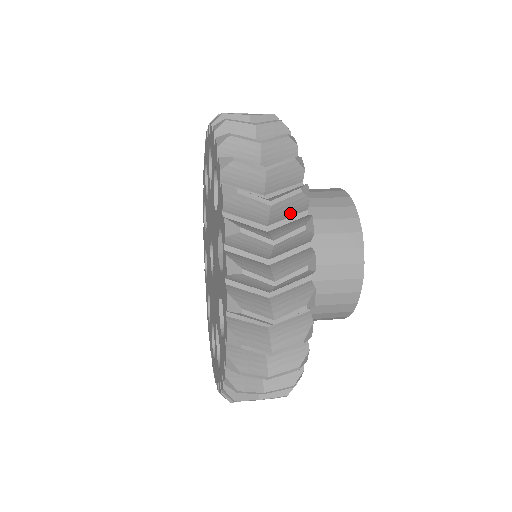
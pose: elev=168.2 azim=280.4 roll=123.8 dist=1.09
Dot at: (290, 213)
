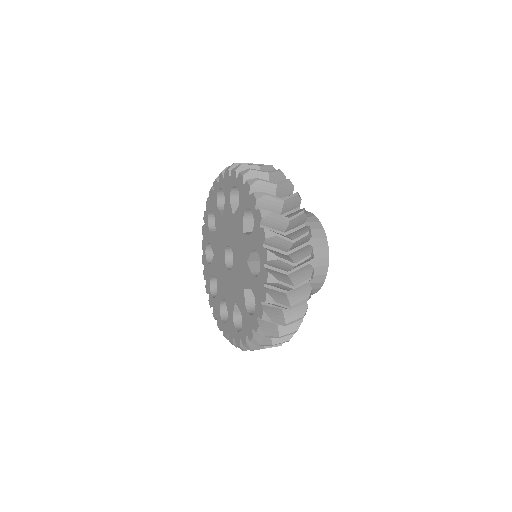
Dot at: (285, 193)
